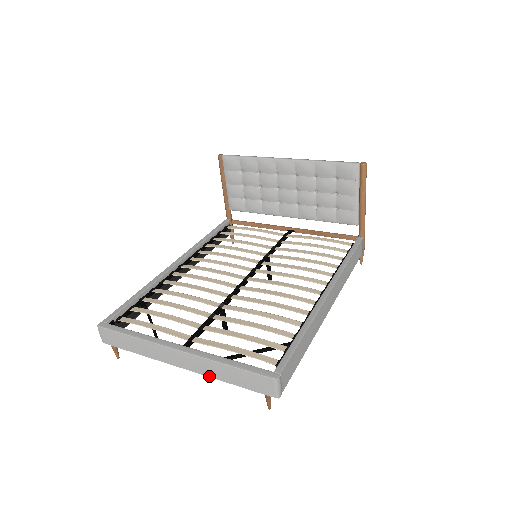
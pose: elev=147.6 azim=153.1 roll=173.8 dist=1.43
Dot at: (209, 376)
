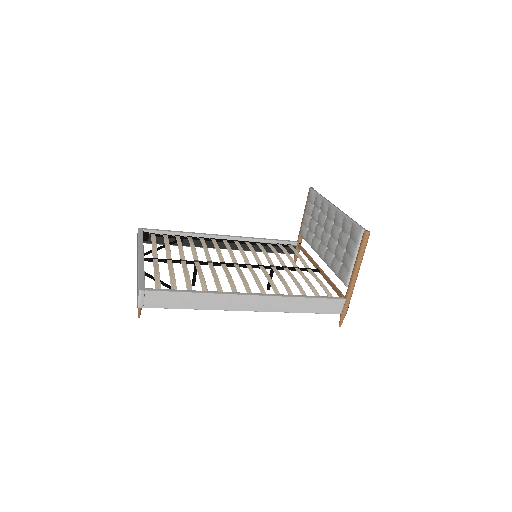
Dot at: occluded
